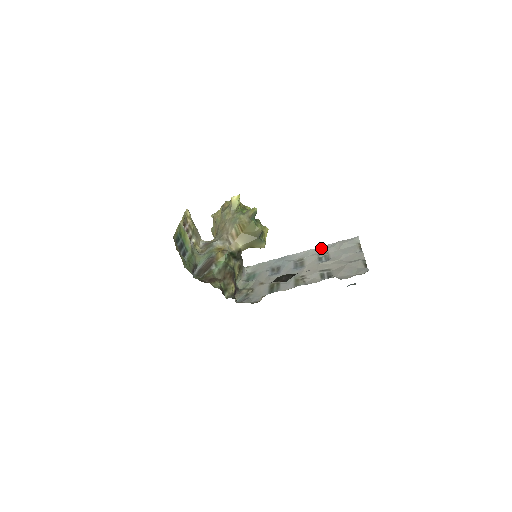
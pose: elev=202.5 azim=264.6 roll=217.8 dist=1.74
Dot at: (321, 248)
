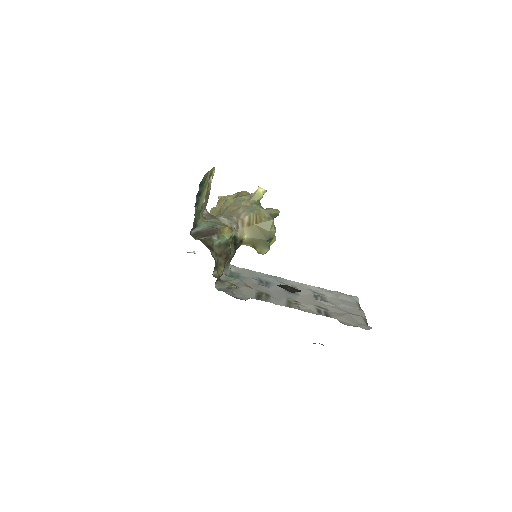
Dot at: (317, 288)
